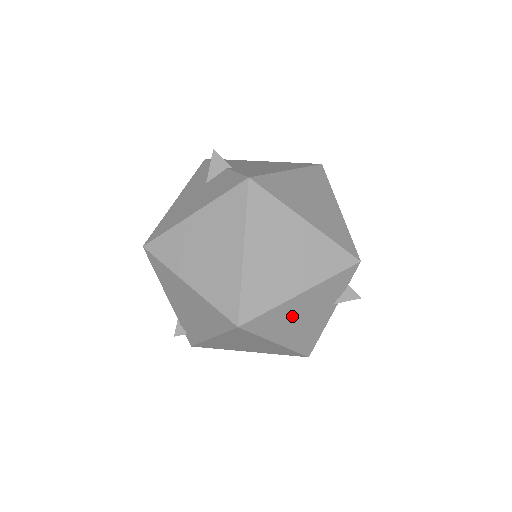
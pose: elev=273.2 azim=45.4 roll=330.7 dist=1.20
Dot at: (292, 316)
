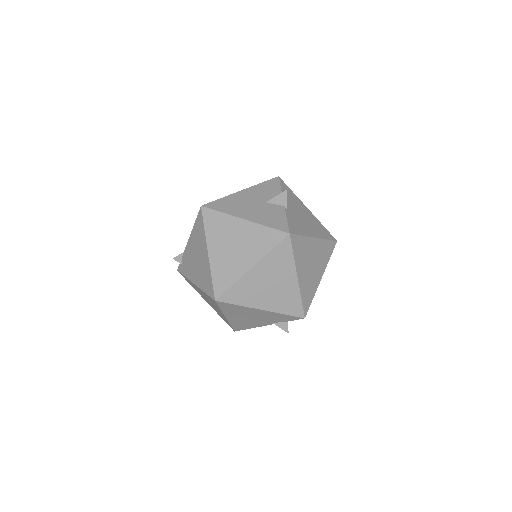
Dot at: (246, 314)
